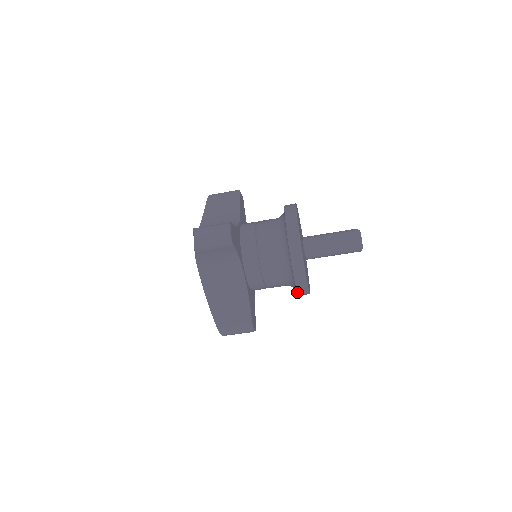
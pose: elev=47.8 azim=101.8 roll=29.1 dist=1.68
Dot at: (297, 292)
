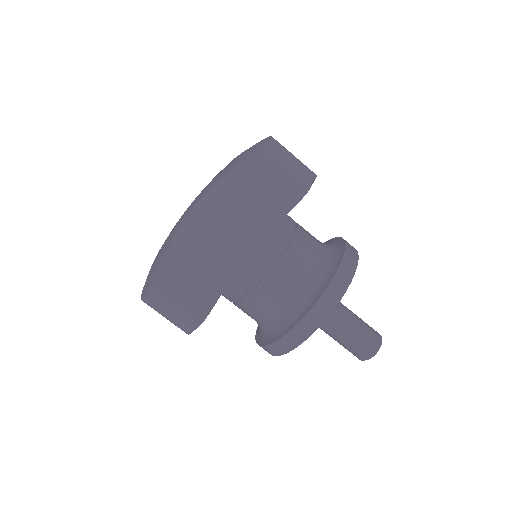
Dot at: (282, 336)
